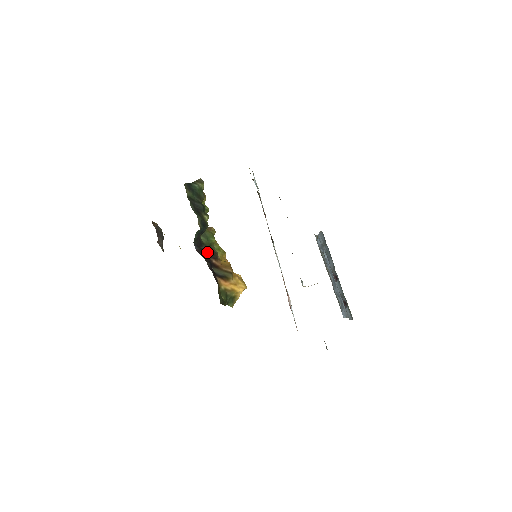
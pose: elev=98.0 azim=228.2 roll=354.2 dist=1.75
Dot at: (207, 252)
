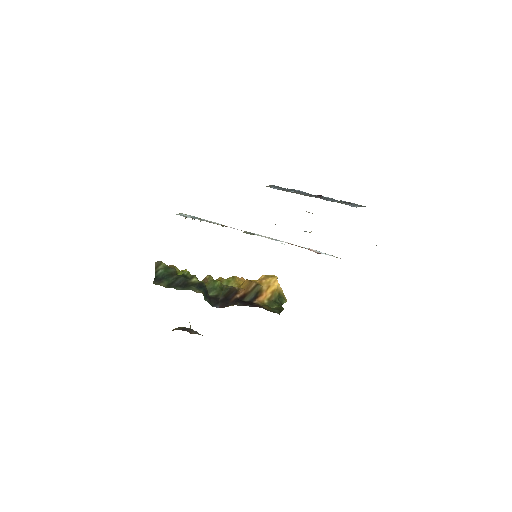
Dot at: (226, 297)
